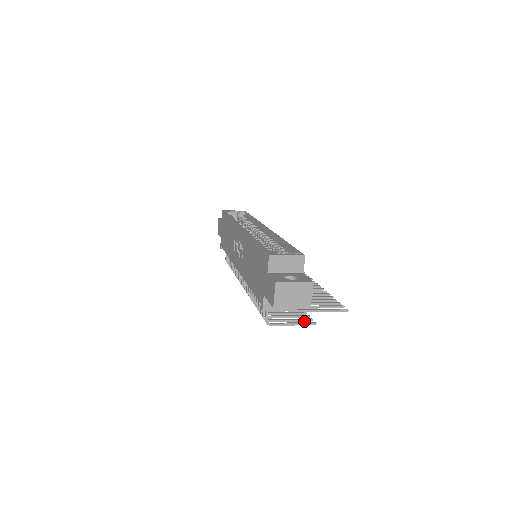
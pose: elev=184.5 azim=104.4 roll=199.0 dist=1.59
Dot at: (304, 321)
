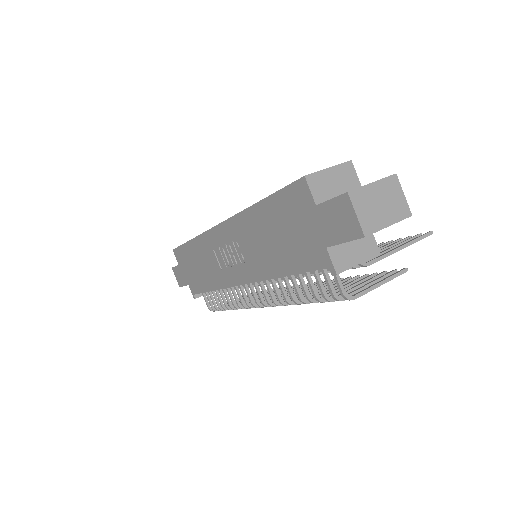
Dot at: occluded
